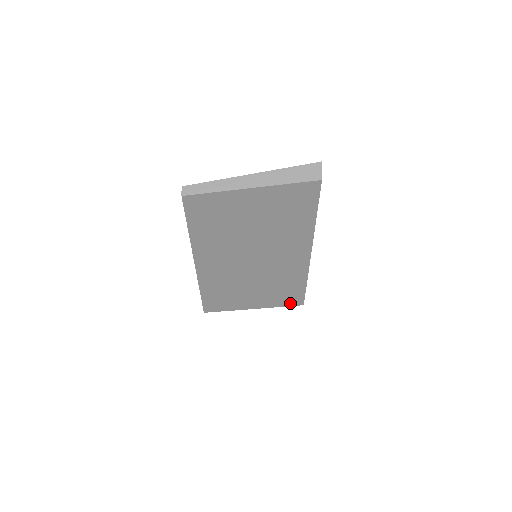
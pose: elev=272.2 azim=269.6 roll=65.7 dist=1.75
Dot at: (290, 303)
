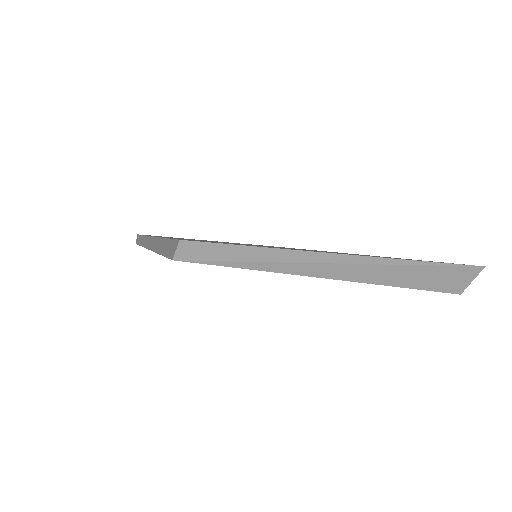
Dot at: occluded
